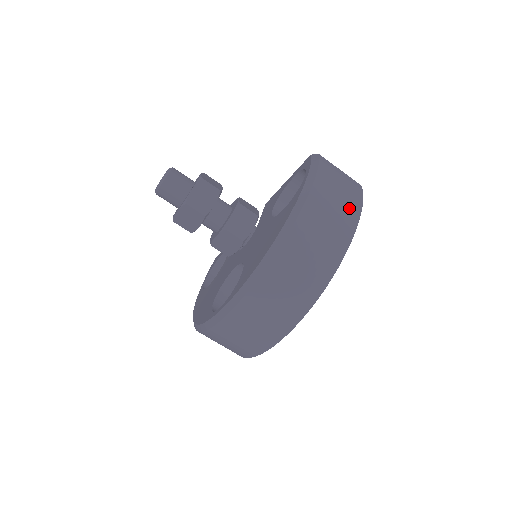
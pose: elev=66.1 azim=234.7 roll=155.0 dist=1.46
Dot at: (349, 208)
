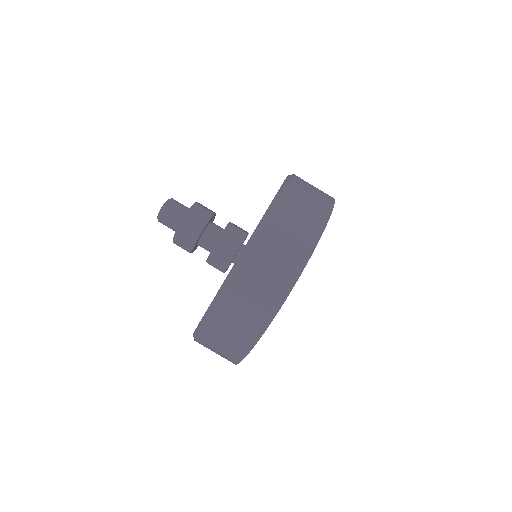
Dot at: occluded
